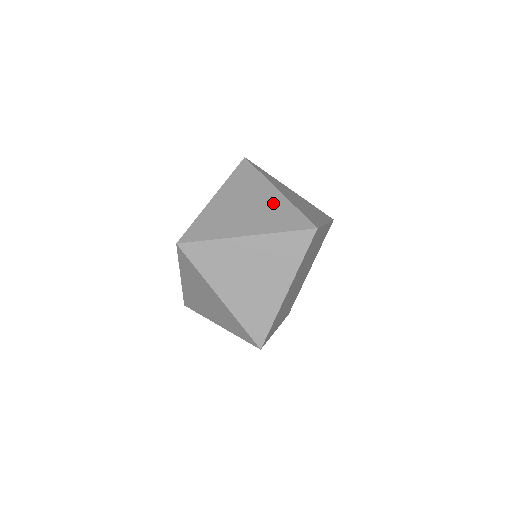
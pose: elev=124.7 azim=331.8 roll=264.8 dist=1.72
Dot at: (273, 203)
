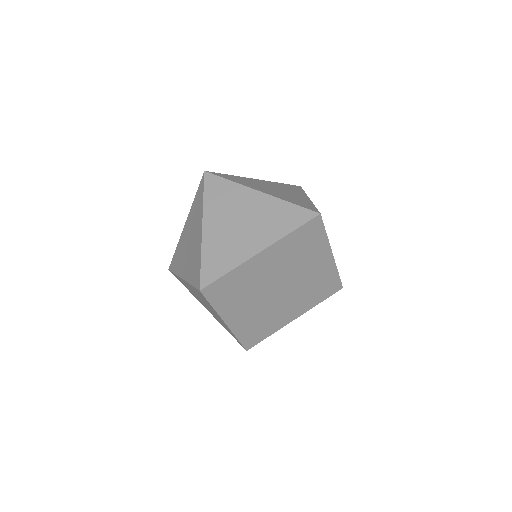
Dot at: (298, 197)
